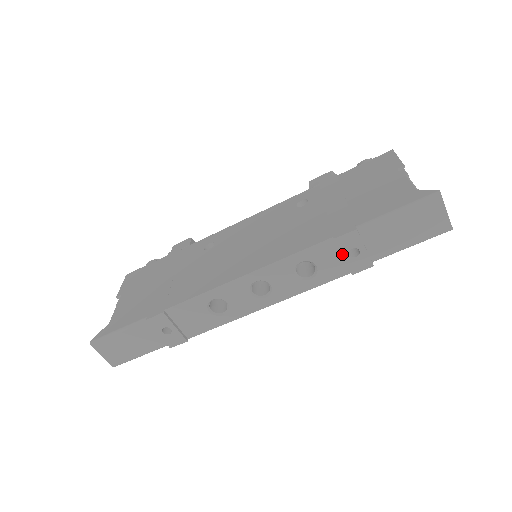
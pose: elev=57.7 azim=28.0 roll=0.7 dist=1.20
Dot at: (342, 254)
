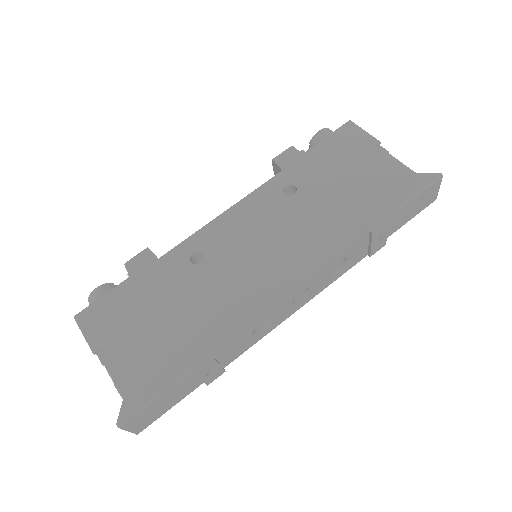
Dot at: (371, 244)
